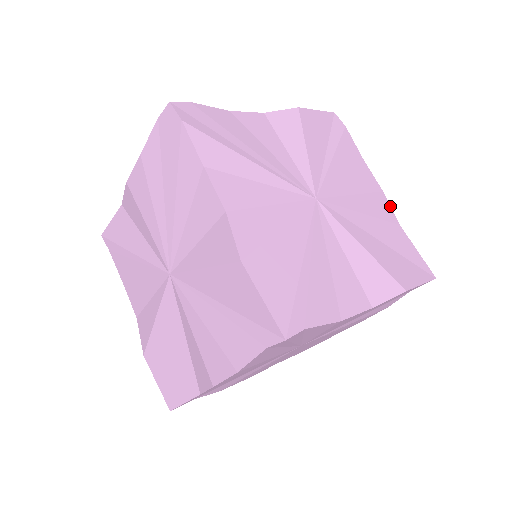
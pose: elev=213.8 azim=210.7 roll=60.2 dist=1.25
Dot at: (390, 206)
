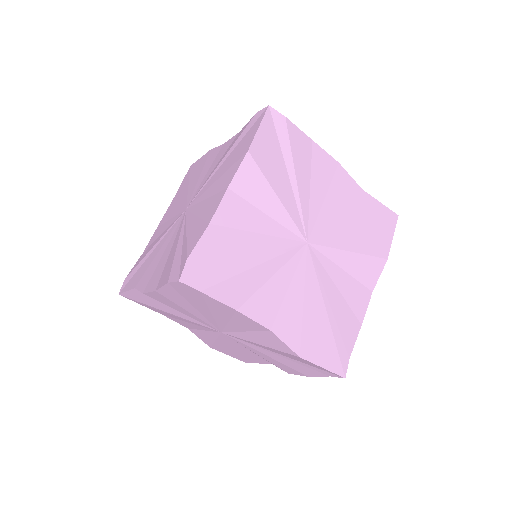
Dot at: (349, 175)
